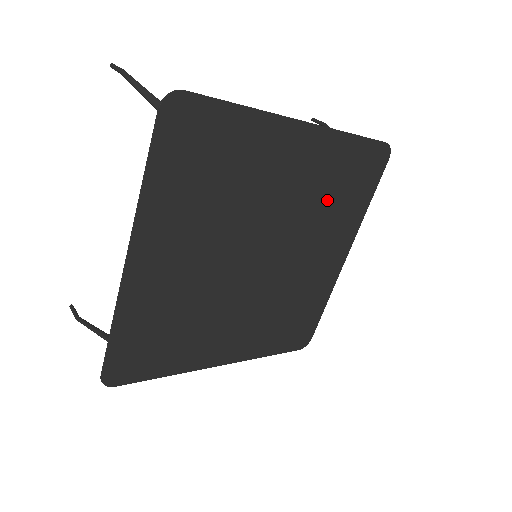
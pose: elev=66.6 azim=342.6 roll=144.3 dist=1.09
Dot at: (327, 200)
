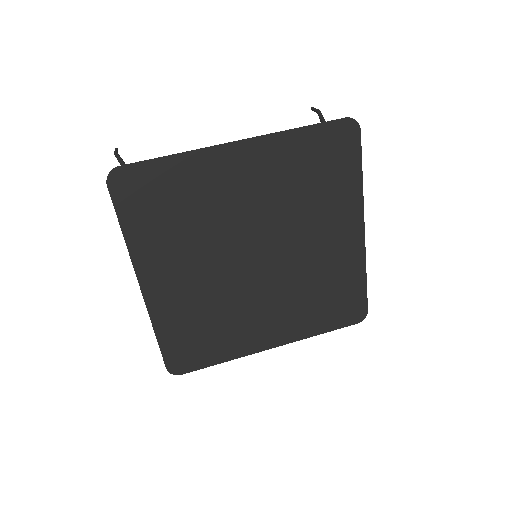
Dot at: (316, 290)
